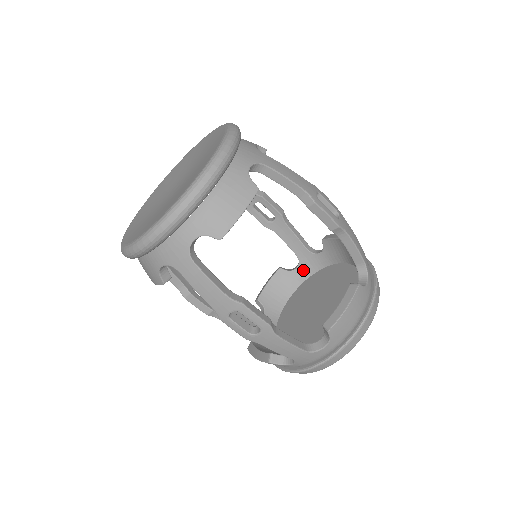
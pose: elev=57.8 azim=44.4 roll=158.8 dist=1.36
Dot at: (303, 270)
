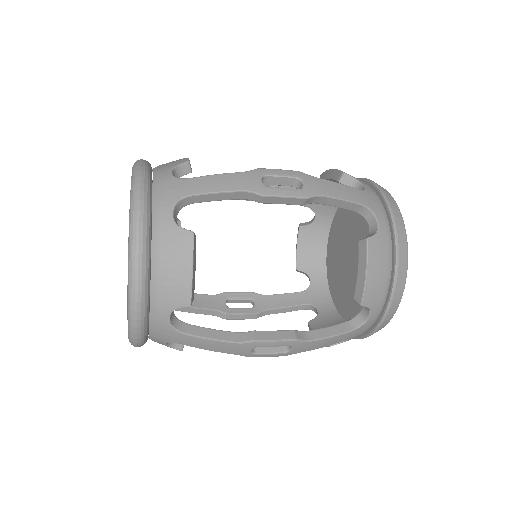
Dot at: occluded
